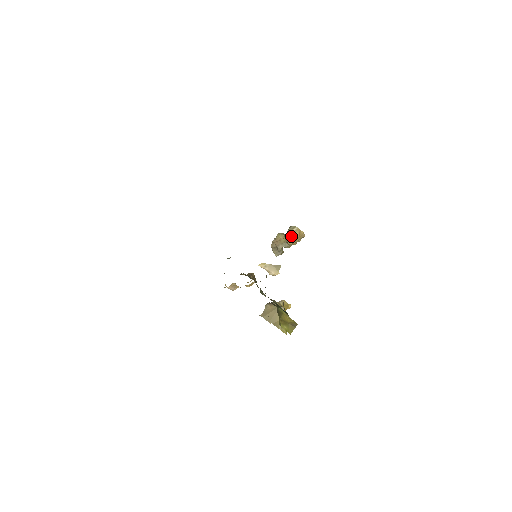
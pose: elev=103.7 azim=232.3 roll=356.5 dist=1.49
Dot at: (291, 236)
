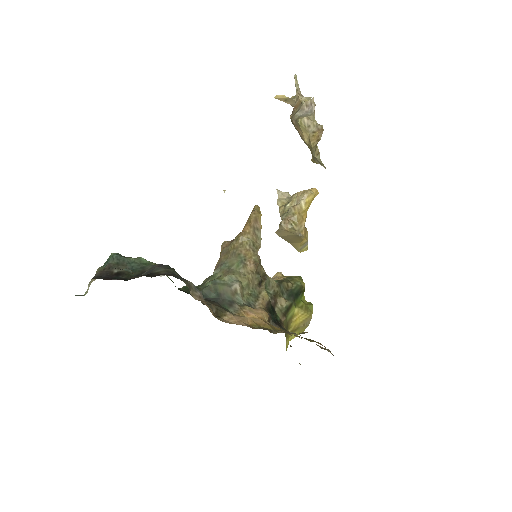
Dot at: (317, 163)
